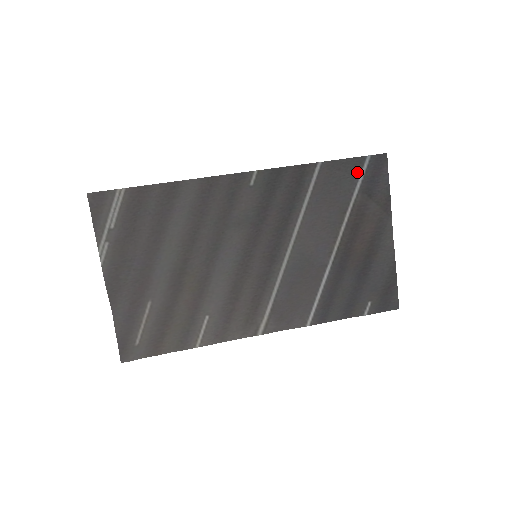
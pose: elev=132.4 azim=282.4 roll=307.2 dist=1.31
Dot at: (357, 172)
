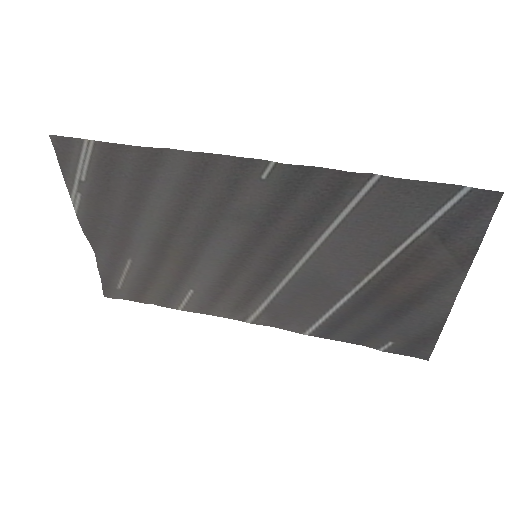
Dot at: (437, 203)
